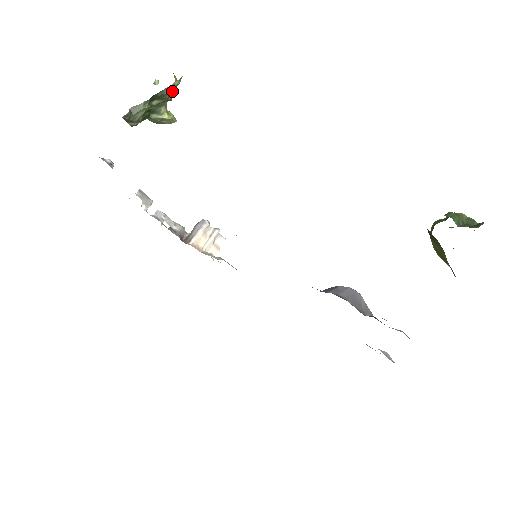
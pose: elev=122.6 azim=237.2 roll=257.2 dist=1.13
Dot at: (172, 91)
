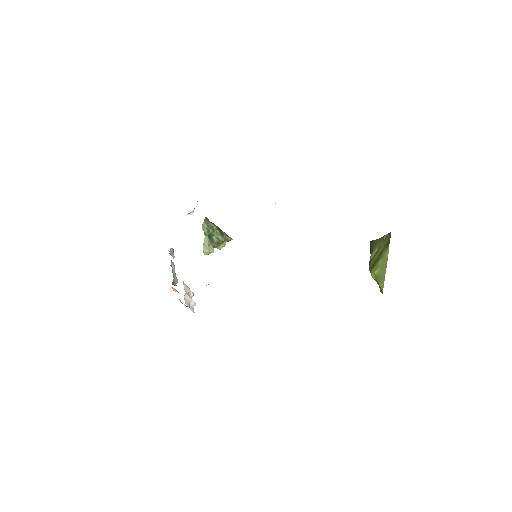
Dot at: (225, 239)
